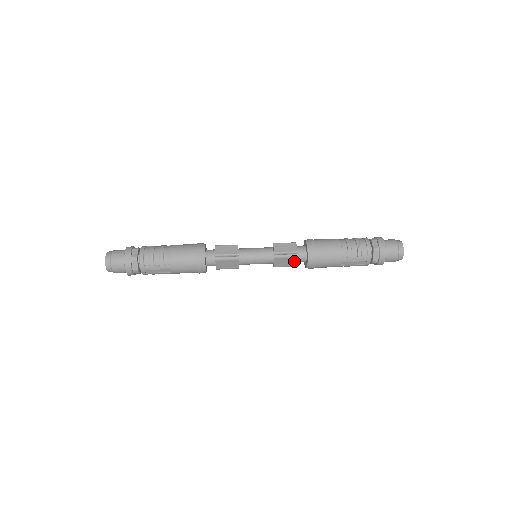
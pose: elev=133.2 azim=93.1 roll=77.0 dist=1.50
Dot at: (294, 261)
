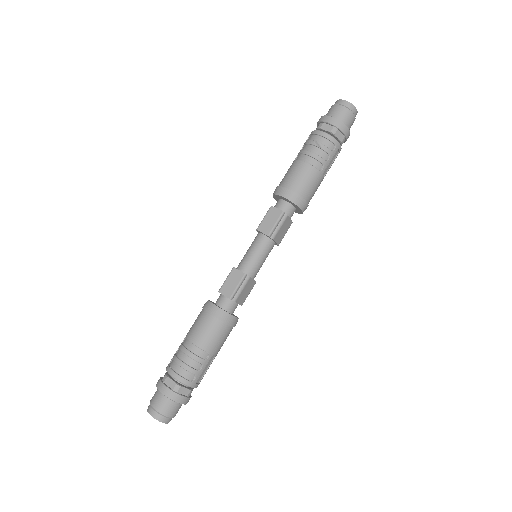
Dot at: (288, 221)
